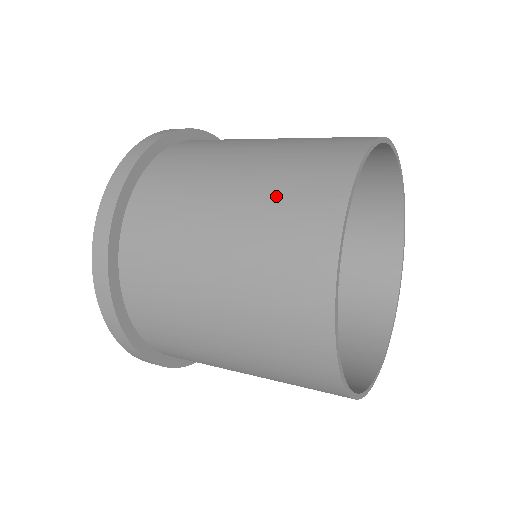
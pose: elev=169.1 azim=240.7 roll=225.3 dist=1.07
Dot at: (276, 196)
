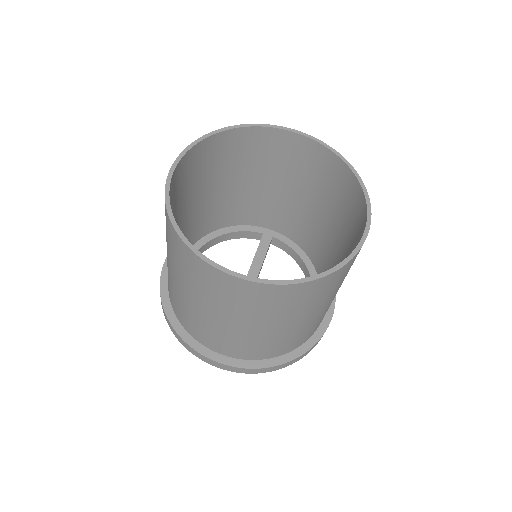
Dot at: occluded
